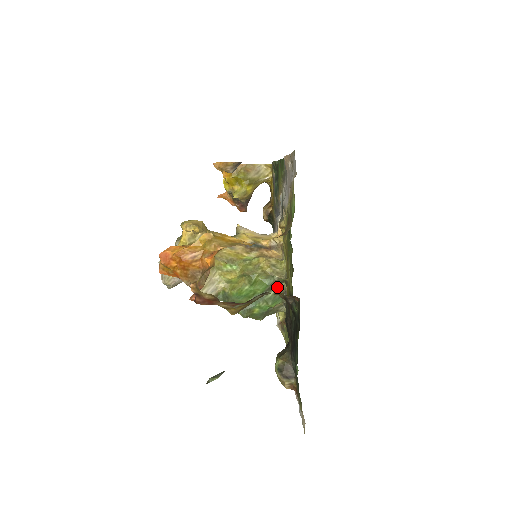
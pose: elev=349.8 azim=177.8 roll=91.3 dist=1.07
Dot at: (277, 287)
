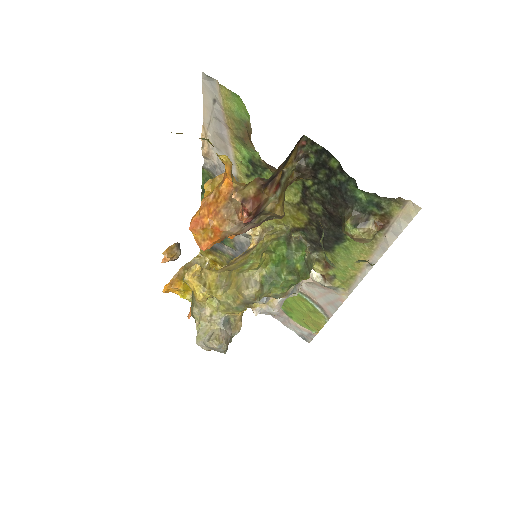
Dot at: (291, 240)
